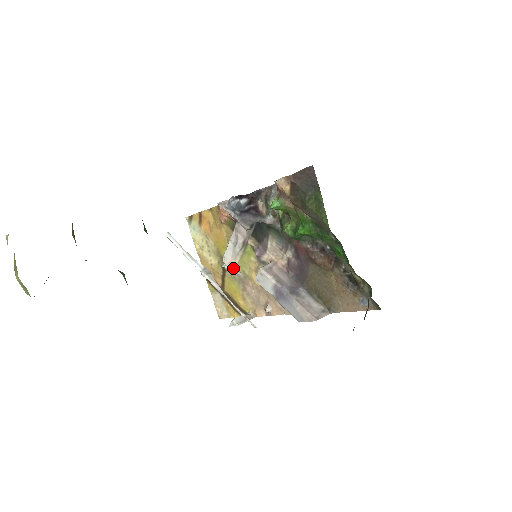
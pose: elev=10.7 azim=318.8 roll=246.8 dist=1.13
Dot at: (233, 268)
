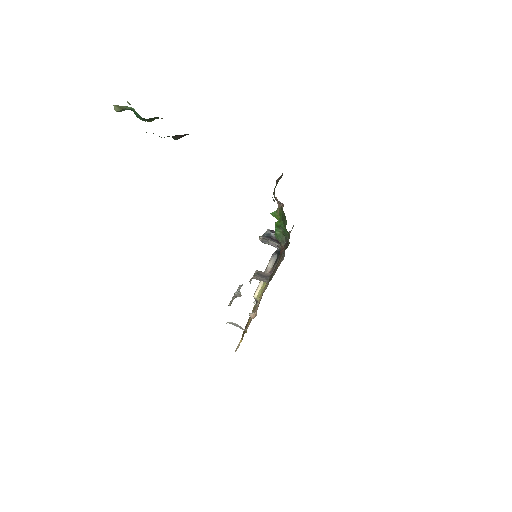
Dot at: (255, 296)
